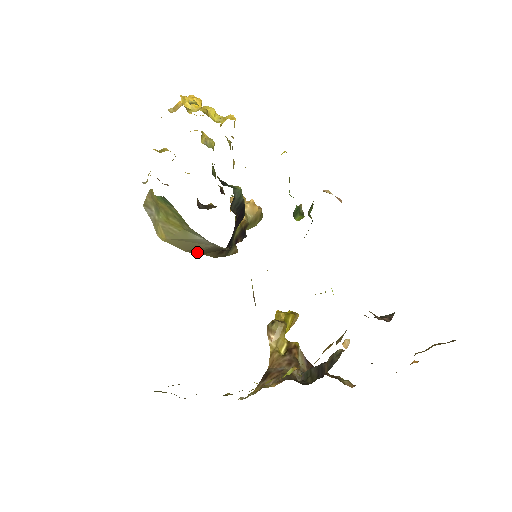
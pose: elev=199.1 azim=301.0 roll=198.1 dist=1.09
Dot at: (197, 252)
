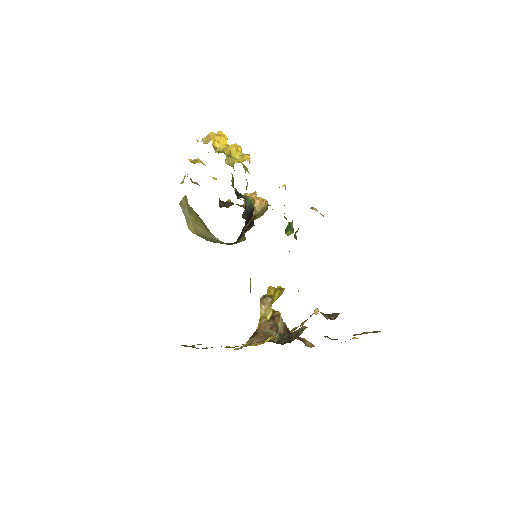
Dot at: occluded
